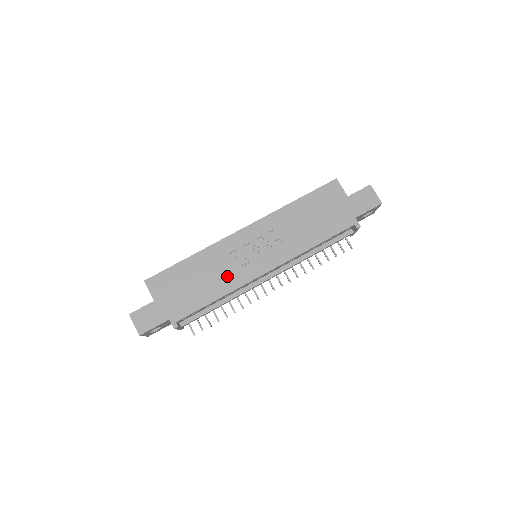
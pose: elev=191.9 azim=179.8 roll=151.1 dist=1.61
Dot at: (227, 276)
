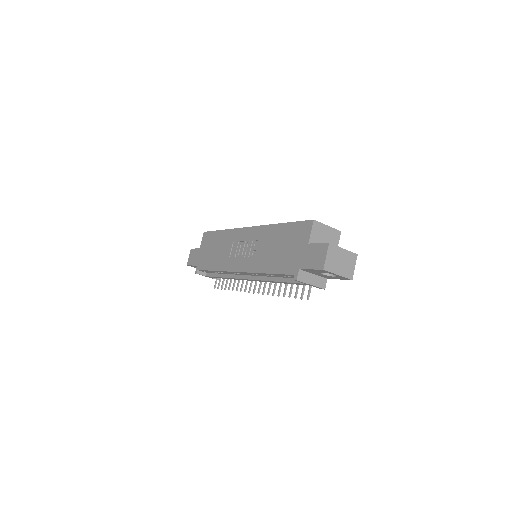
Dot at: (225, 258)
